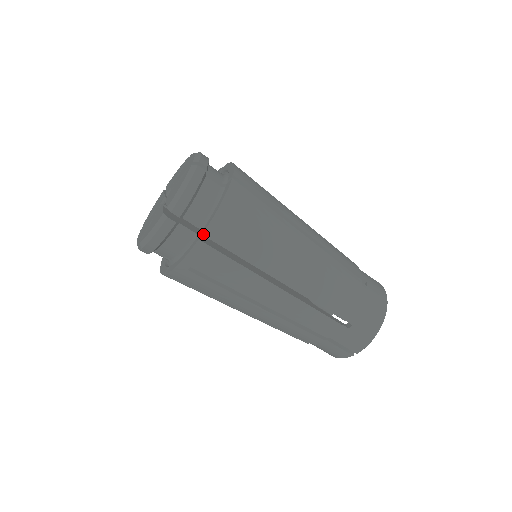
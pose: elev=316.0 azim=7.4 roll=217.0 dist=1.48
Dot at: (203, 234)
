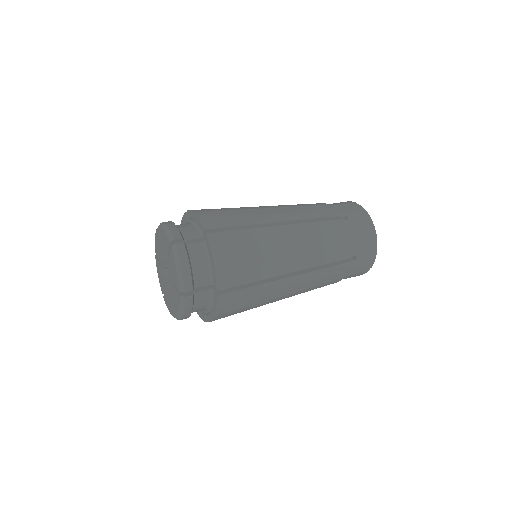
Dot at: (217, 290)
